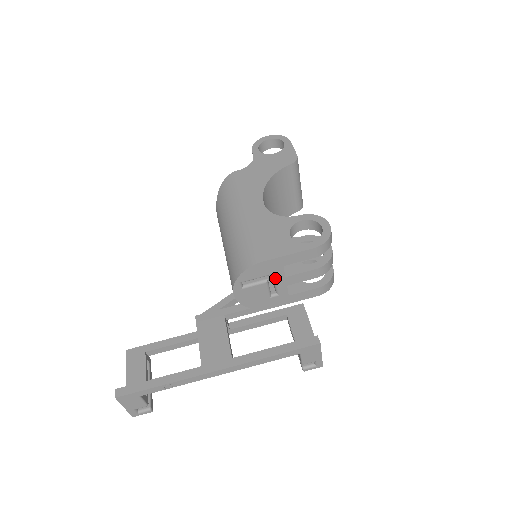
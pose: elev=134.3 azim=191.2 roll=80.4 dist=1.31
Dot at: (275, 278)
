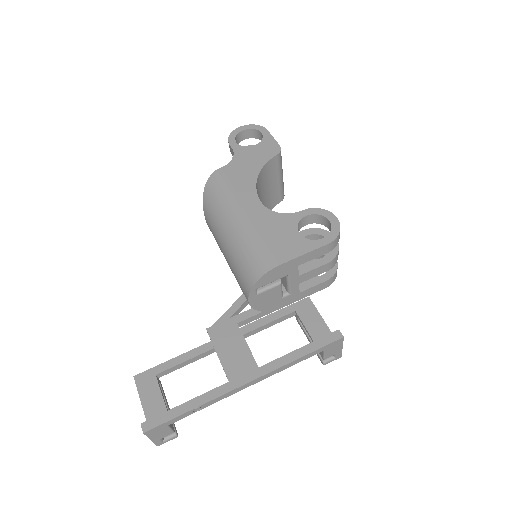
Dot at: (289, 279)
